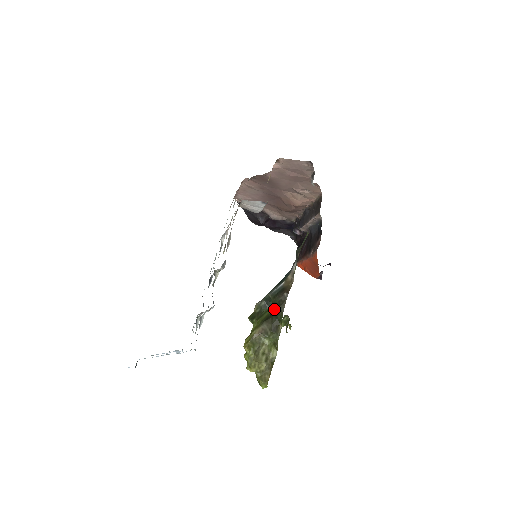
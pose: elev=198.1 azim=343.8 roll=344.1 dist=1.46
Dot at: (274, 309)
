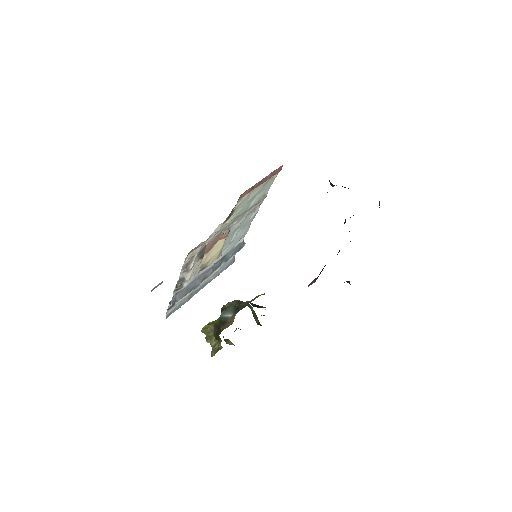
Dot at: occluded
